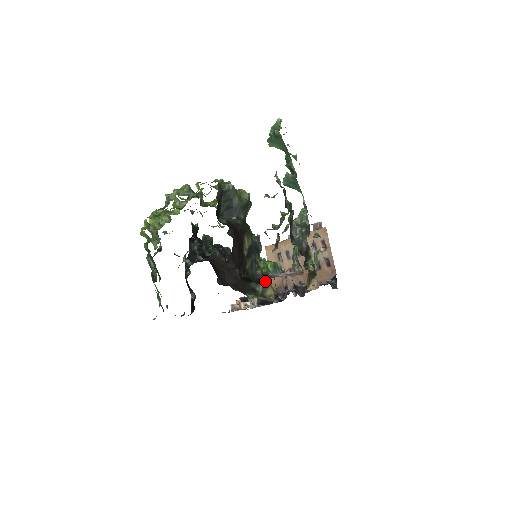
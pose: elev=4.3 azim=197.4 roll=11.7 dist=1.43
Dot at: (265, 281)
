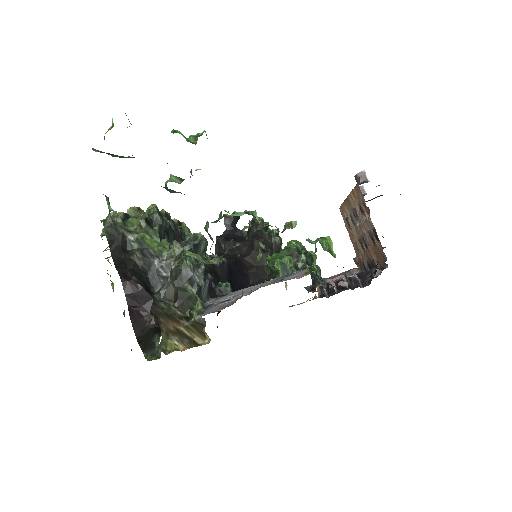
Dot at: occluded
